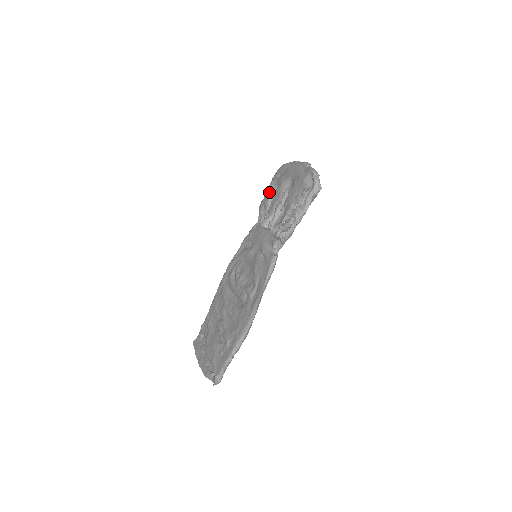
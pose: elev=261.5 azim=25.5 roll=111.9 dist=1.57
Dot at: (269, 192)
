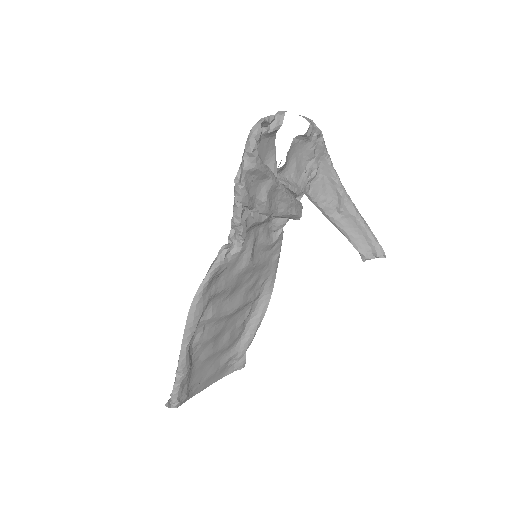
Dot at: occluded
